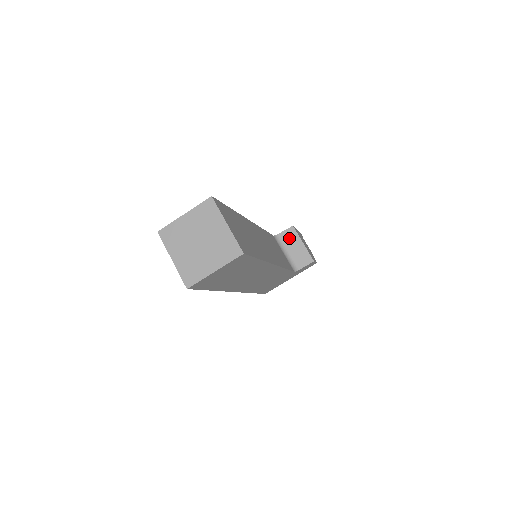
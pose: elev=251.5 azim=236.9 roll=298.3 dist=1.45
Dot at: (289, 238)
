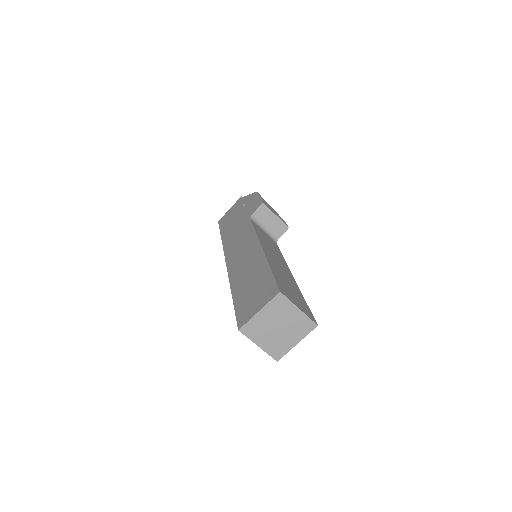
Dot at: (263, 215)
